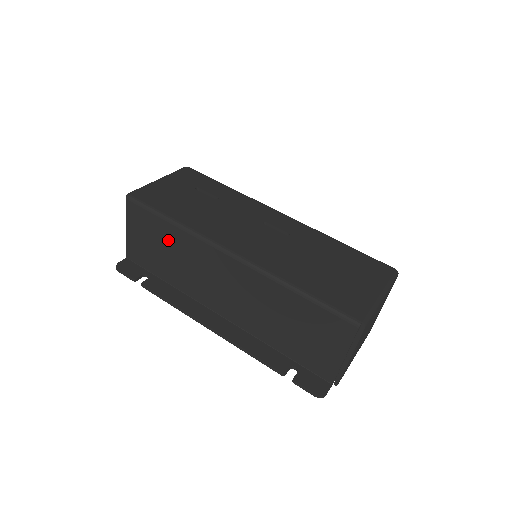
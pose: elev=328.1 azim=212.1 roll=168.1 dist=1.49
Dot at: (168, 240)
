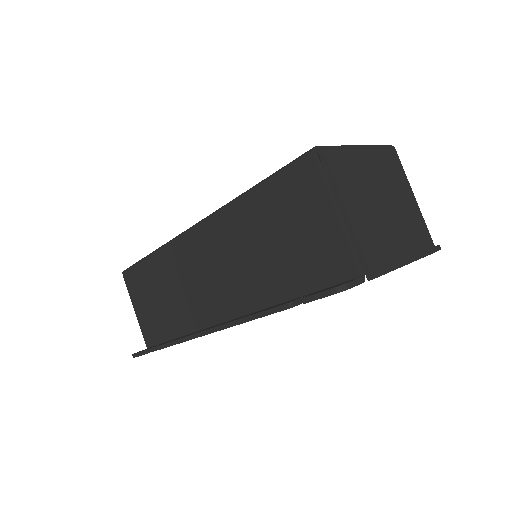
Dot at: (157, 279)
